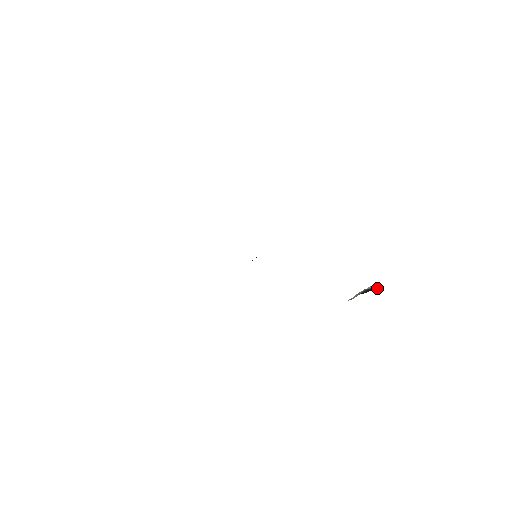
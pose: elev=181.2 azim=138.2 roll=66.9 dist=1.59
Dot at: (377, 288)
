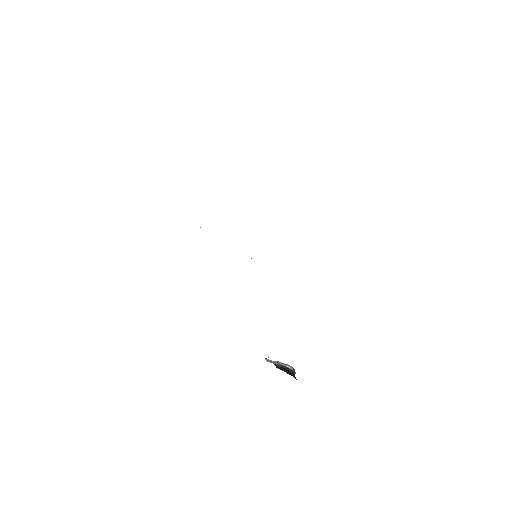
Dot at: (291, 374)
